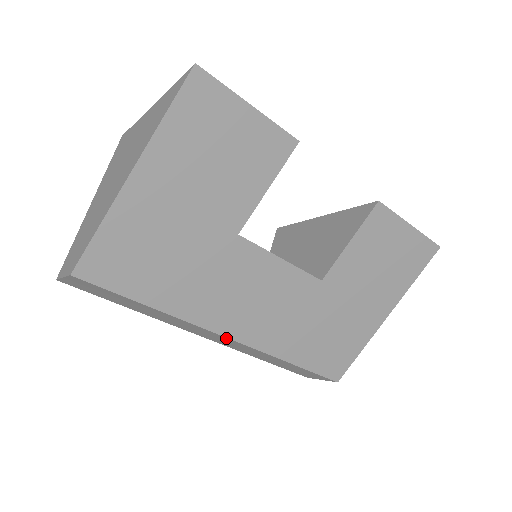
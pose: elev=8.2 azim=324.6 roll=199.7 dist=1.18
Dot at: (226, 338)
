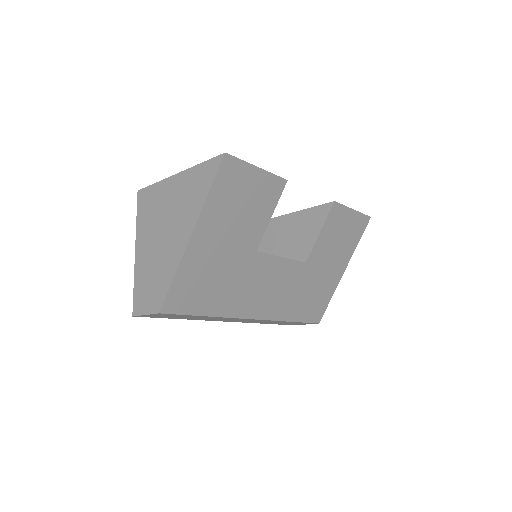
Dot at: (252, 319)
